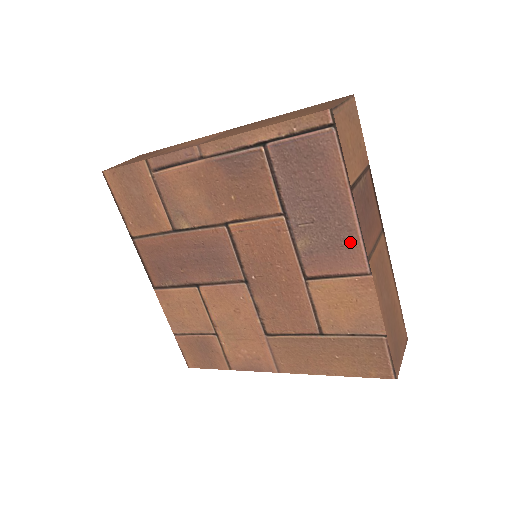
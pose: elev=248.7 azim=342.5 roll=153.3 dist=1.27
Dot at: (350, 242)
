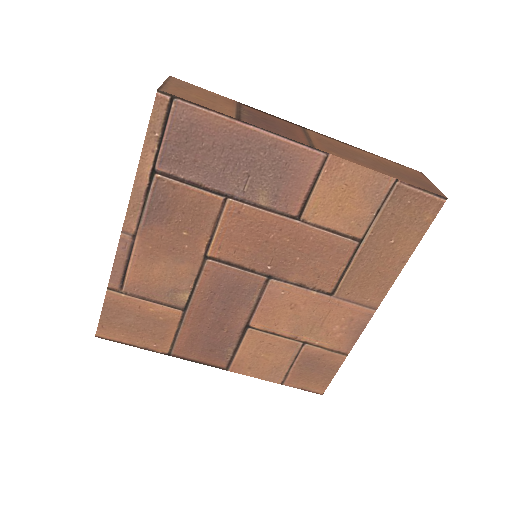
Dot at: (286, 153)
